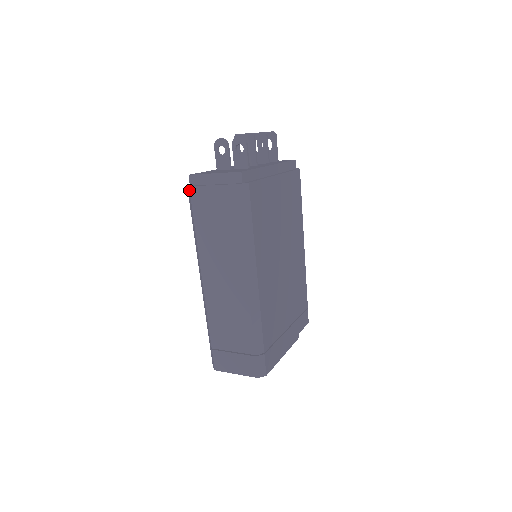
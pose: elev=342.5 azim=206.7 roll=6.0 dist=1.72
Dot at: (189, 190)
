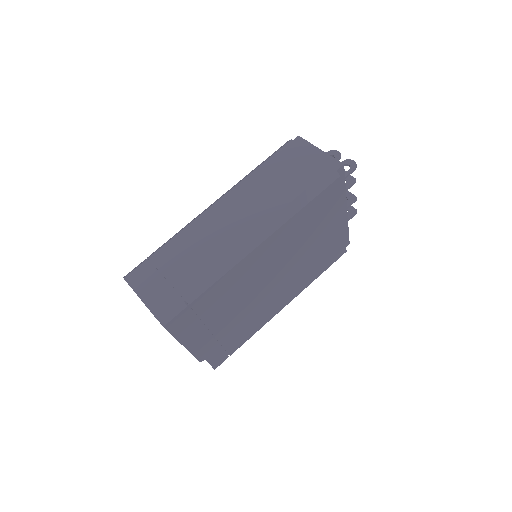
Dot at: (289, 141)
